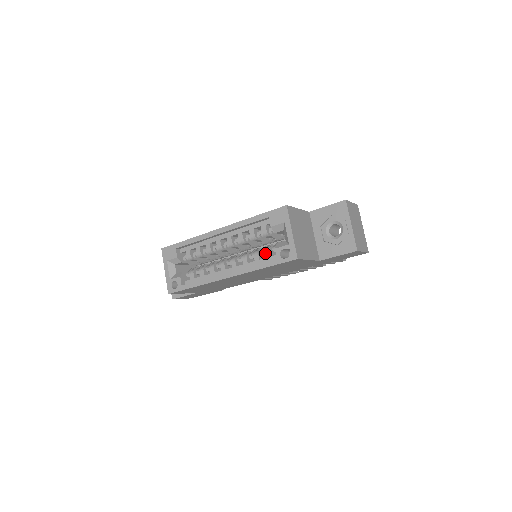
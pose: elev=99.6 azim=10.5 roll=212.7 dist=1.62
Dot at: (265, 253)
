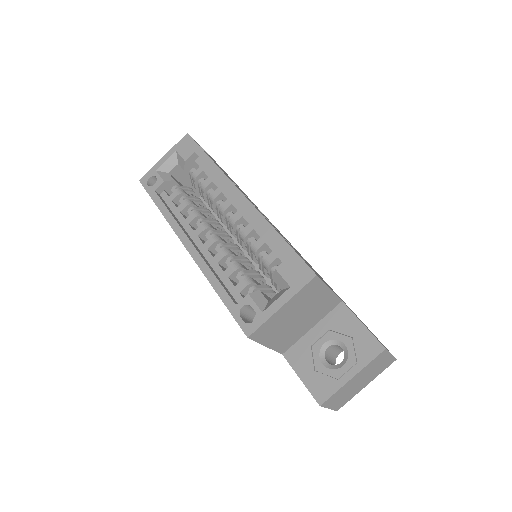
Dot at: (241, 279)
